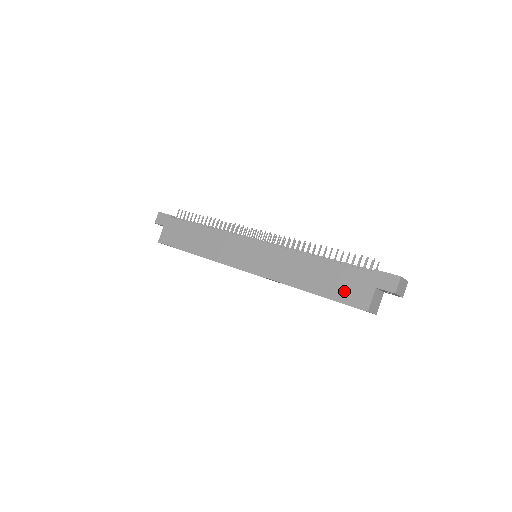
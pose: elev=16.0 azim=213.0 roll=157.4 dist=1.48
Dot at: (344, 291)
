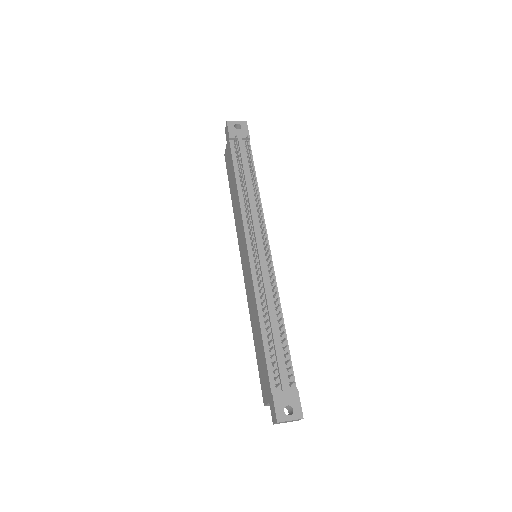
Dot at: (261, 374)
